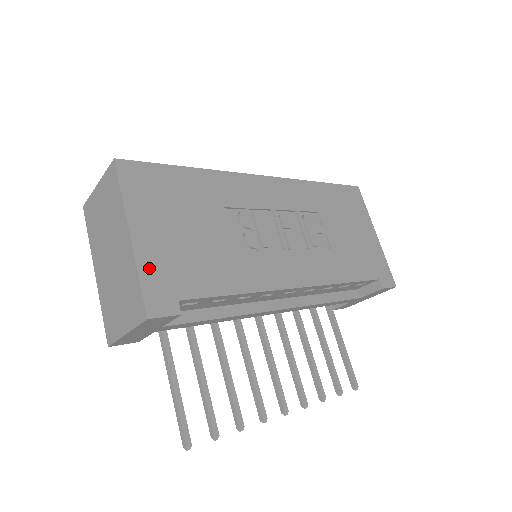
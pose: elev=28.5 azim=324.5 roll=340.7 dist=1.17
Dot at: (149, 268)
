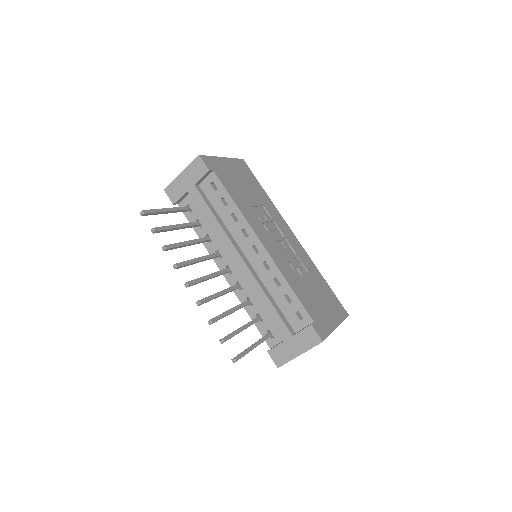
Dot at: (217, 161)
